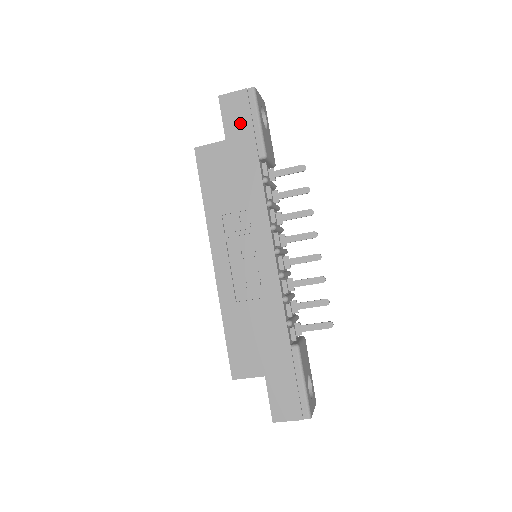
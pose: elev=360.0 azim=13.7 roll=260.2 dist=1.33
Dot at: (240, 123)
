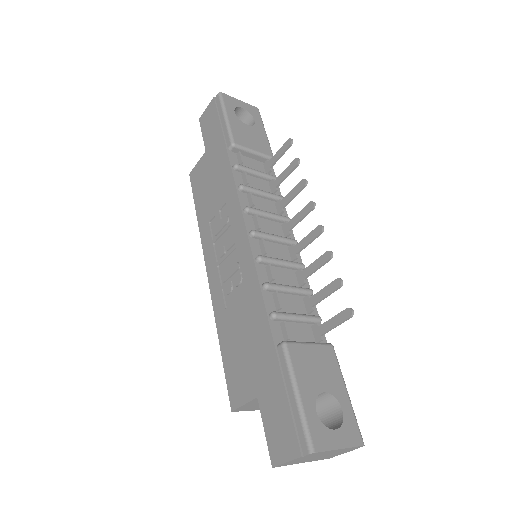
Dot at: (212, 129)
